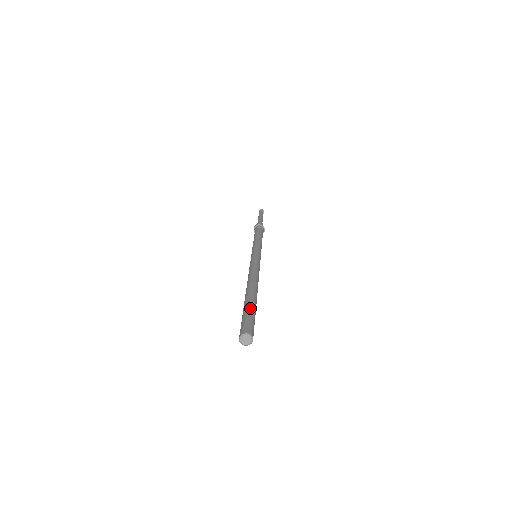
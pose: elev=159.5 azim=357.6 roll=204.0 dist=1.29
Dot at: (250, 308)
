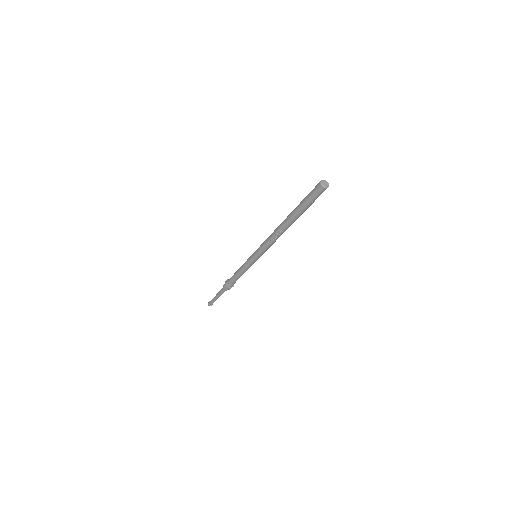
Dot at: (303, 200)
